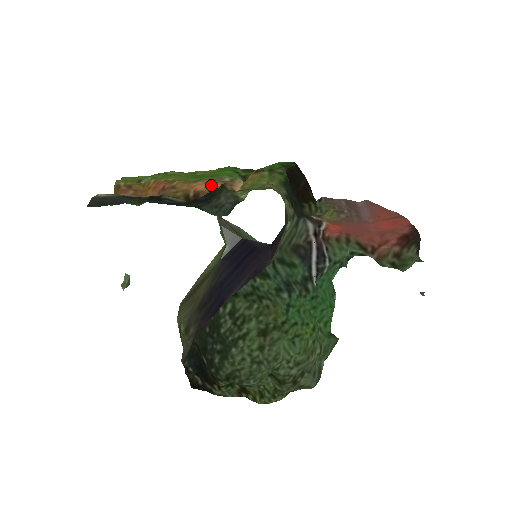
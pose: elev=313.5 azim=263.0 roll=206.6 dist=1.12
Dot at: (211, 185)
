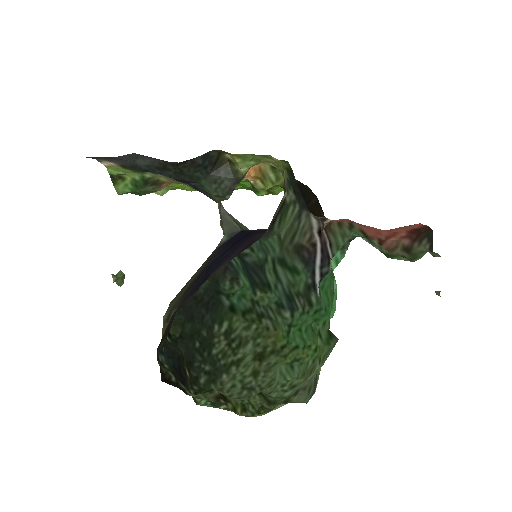
Dot at: occluded
